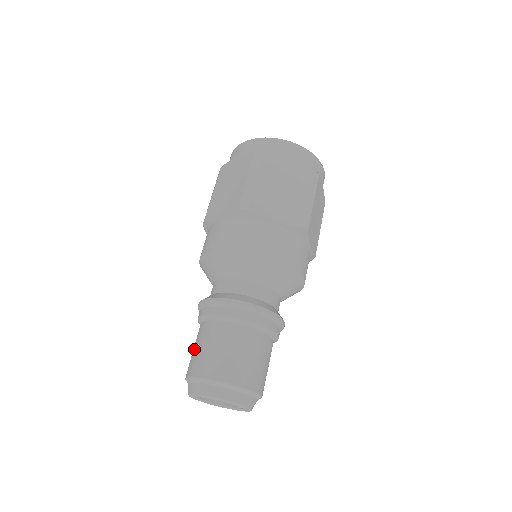
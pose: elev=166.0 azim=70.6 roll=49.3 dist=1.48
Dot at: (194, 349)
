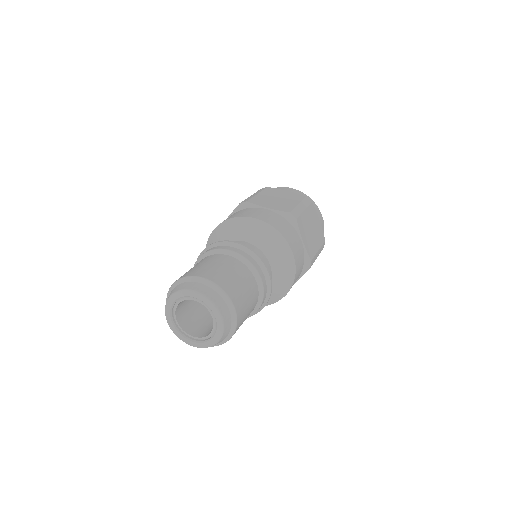
Dot at: occluded
